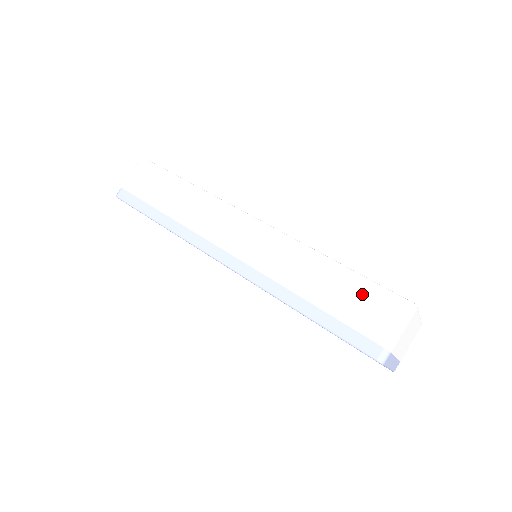
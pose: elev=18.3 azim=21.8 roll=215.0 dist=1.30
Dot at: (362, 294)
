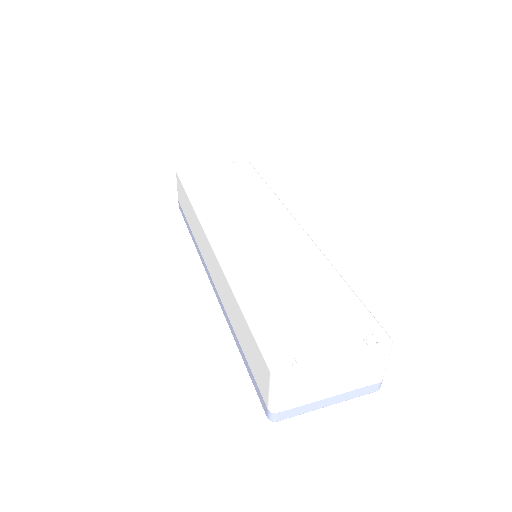
Dot at: (252, 347)
